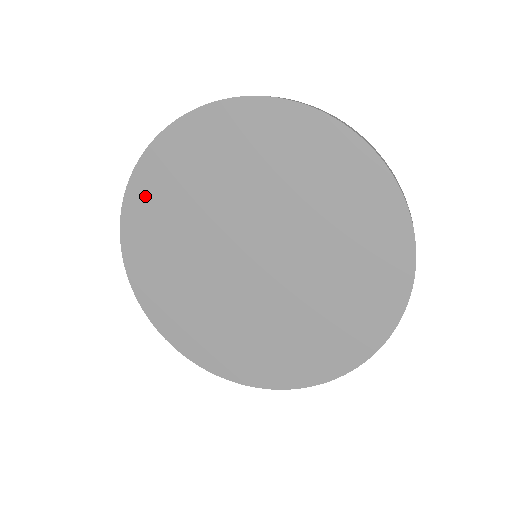
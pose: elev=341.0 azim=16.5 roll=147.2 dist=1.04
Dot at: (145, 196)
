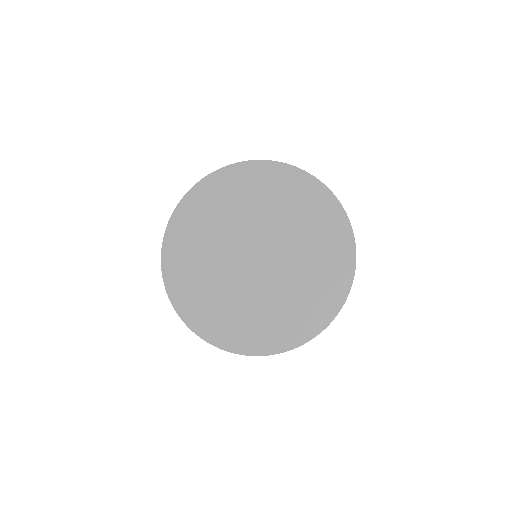
Dot at: (191, 208)
